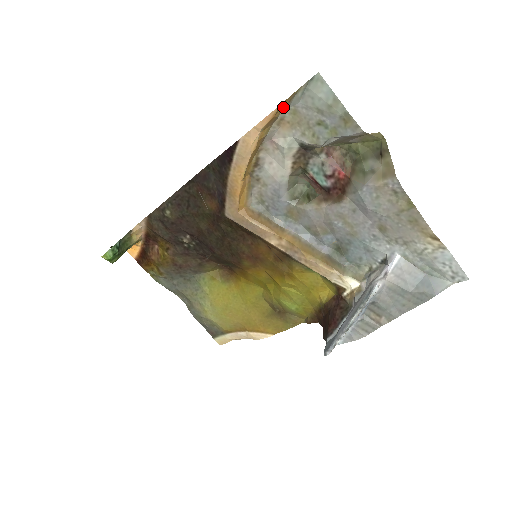
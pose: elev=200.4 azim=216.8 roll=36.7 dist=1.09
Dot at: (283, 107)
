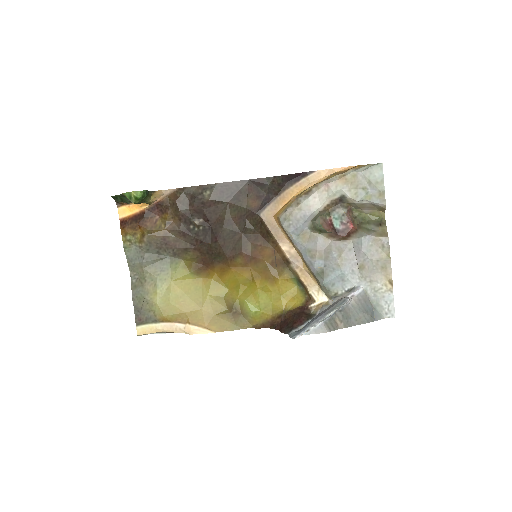
Dot at: (352, 169)
